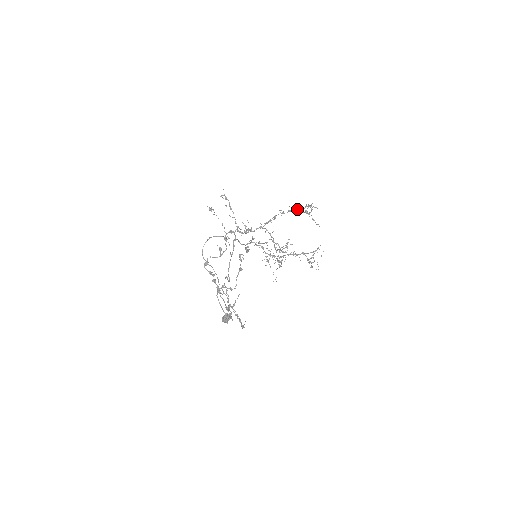
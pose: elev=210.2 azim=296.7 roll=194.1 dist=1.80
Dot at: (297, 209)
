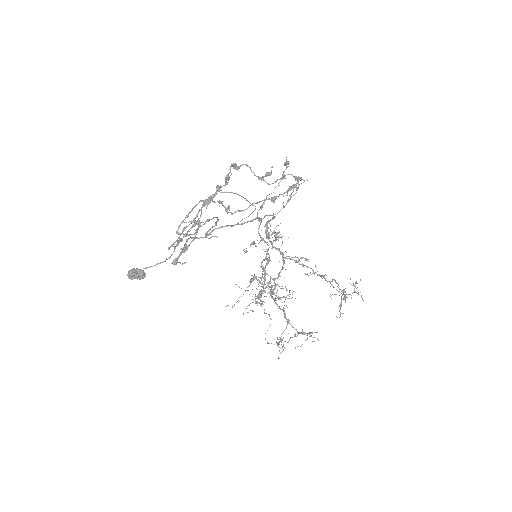
Dot at: occluded
